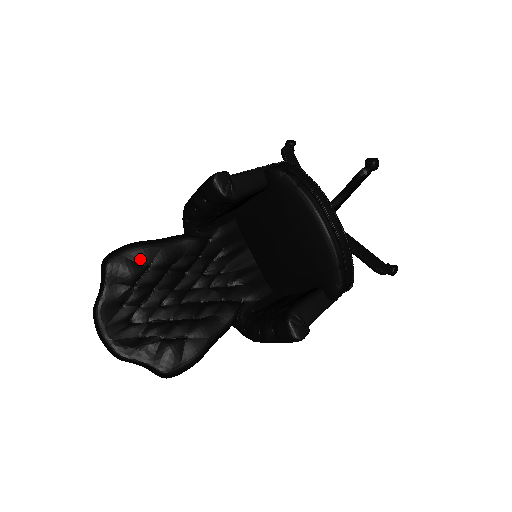
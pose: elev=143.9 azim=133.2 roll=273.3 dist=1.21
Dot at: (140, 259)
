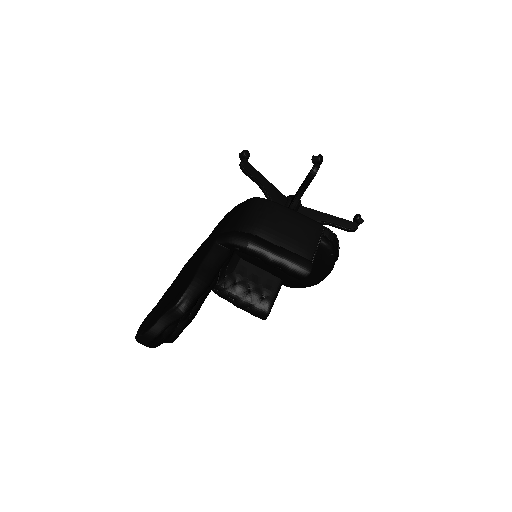
Dot at: occluded
